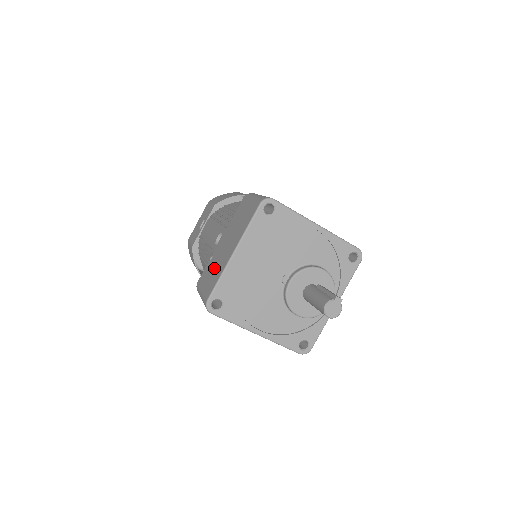
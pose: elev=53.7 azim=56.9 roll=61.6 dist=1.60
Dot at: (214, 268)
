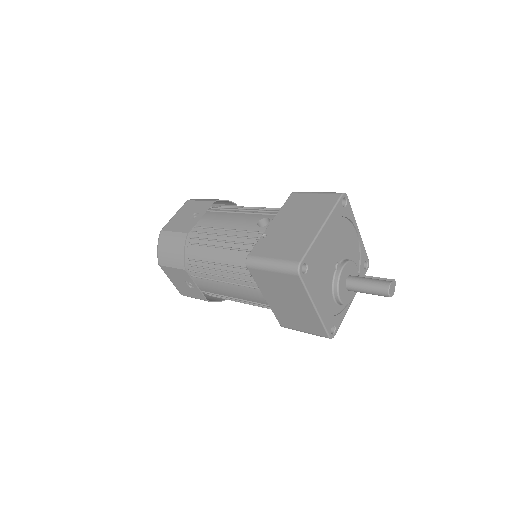
Dot at: (286, 240)
